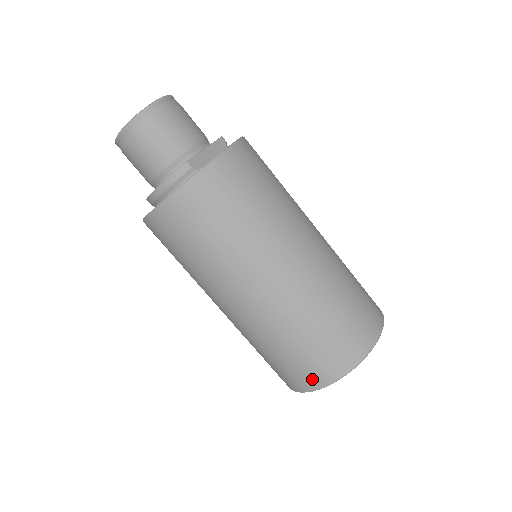
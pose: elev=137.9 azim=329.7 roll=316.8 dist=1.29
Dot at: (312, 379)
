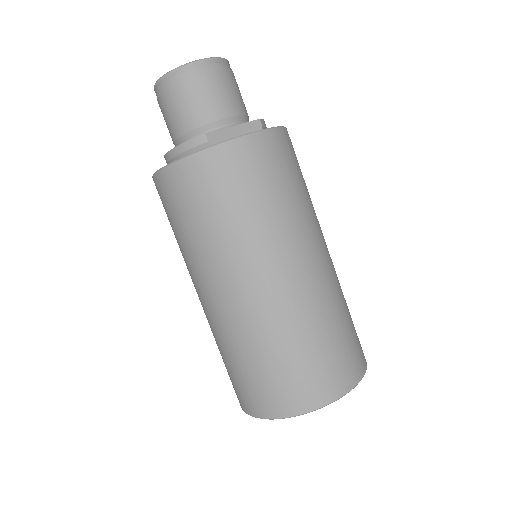
Dot at: (254, 405)
